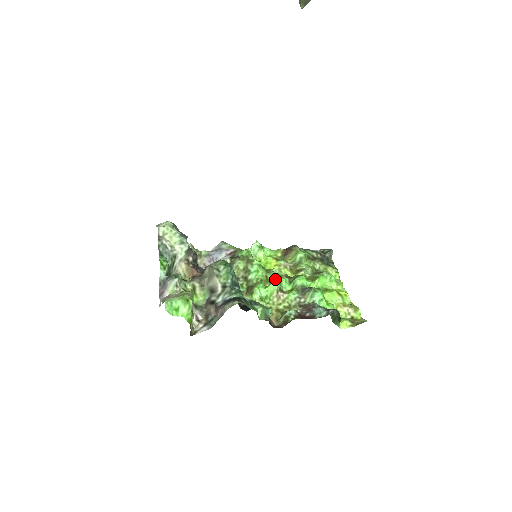
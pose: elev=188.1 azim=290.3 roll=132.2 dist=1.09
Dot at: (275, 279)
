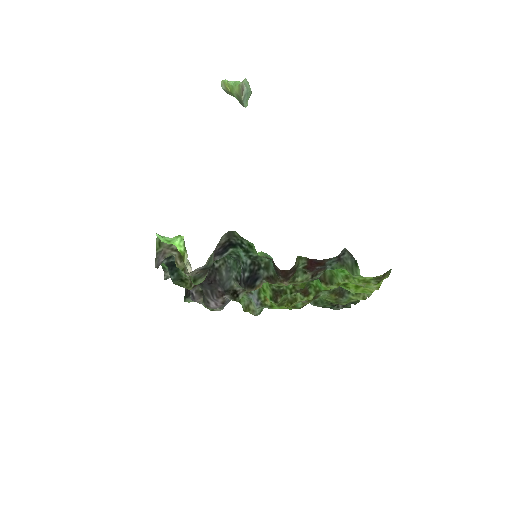
Dot at: occluded
